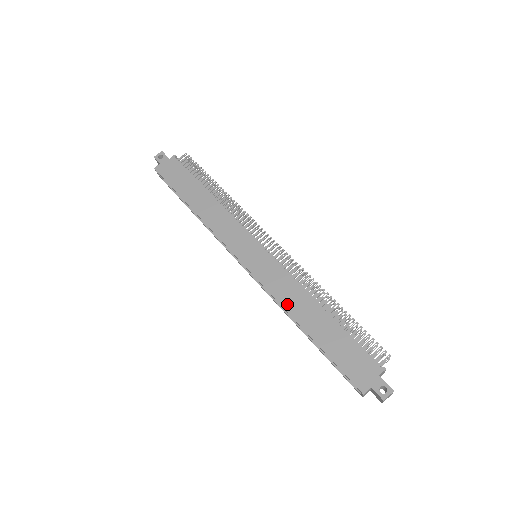
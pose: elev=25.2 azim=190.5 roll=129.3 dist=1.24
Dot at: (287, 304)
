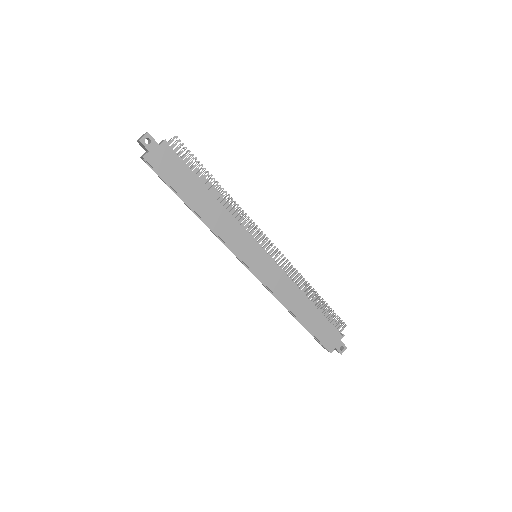
Dot at: (285, 300)
